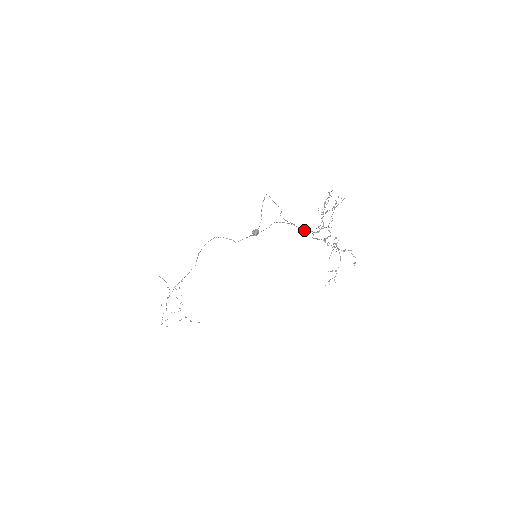
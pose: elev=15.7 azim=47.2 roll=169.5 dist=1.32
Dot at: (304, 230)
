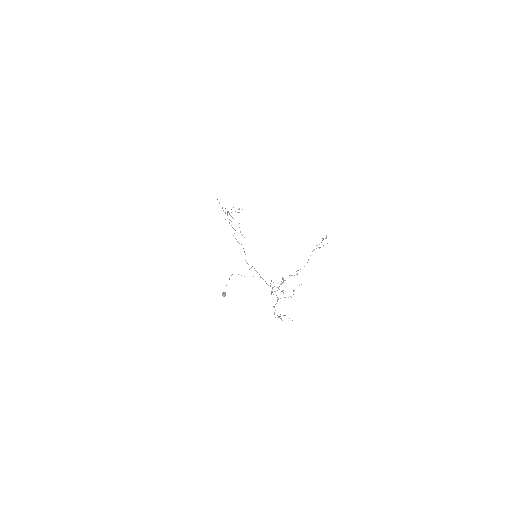
Dot at: (268, 285)
